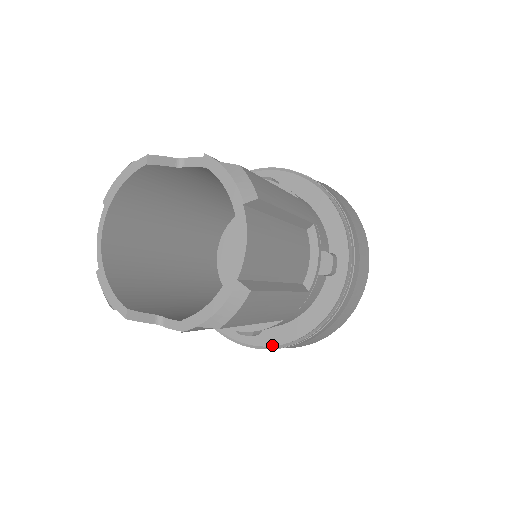
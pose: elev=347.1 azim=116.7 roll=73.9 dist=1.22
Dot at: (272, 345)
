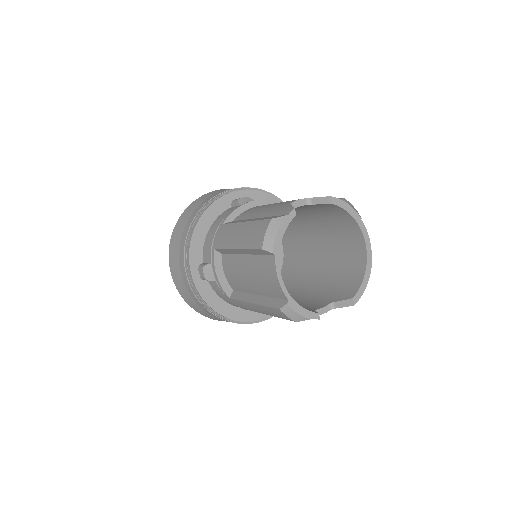
Dot at: occluded
